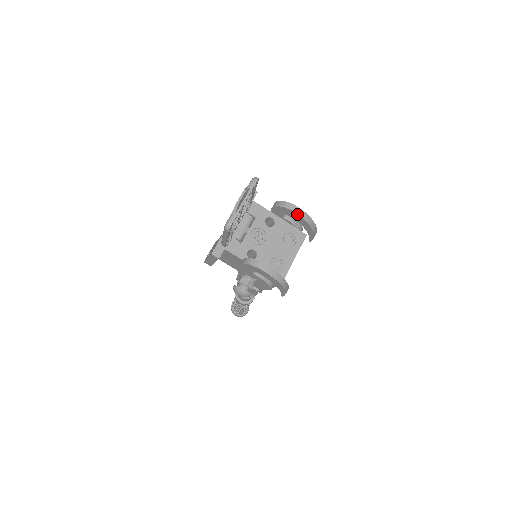
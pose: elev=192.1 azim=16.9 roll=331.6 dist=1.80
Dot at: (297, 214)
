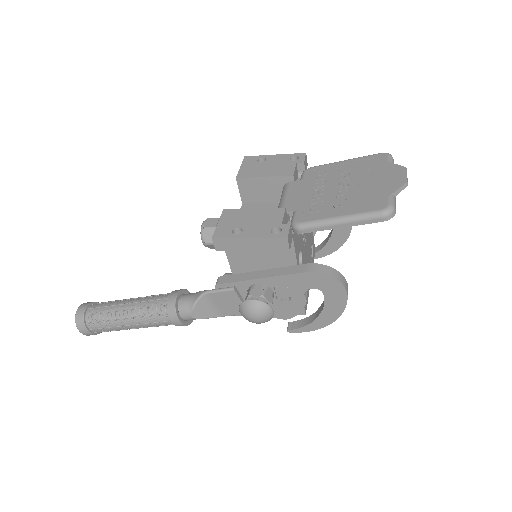
Dot at: occluded
